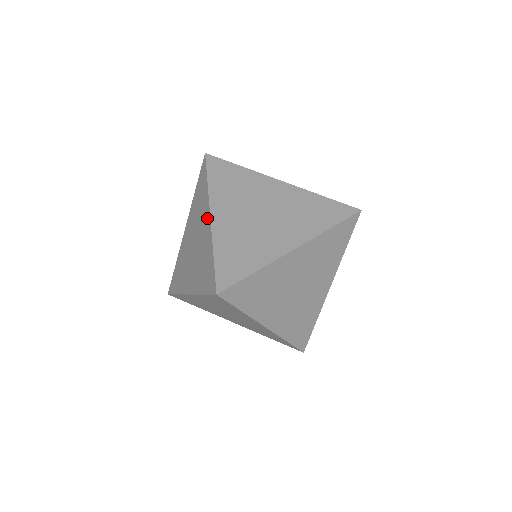
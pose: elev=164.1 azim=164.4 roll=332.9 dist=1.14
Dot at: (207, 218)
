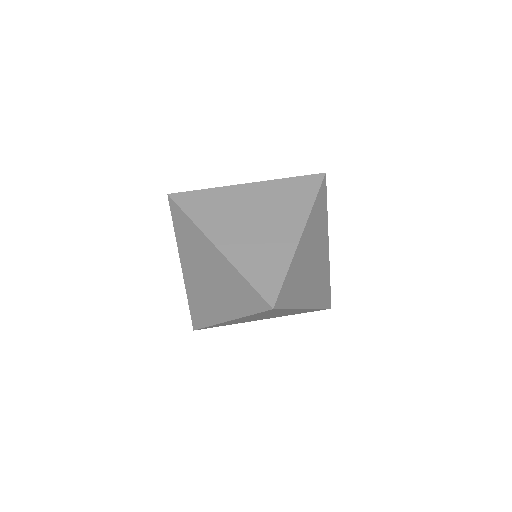
Dot at: (213, 250)
